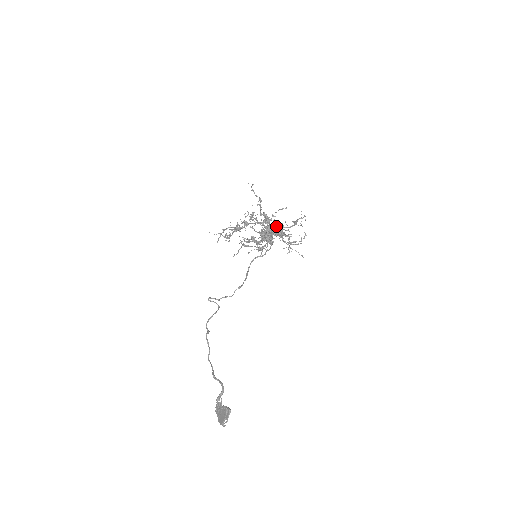
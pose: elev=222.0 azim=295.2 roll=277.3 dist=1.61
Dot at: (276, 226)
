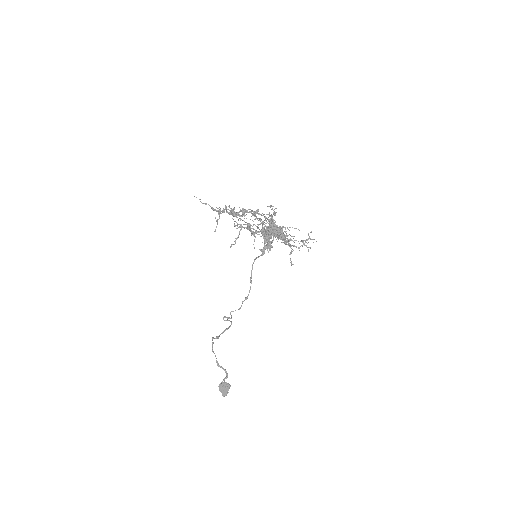
Dot at: (281, 233)
